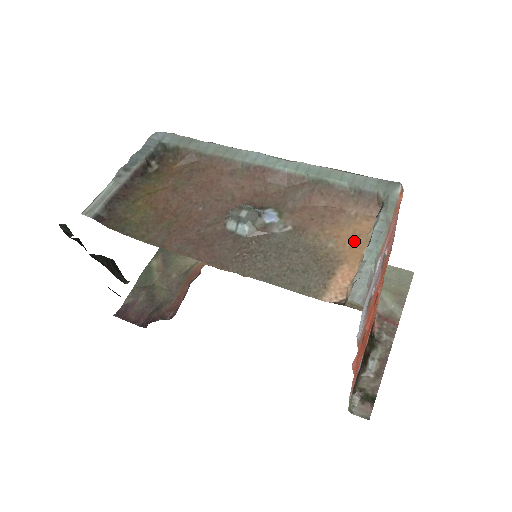
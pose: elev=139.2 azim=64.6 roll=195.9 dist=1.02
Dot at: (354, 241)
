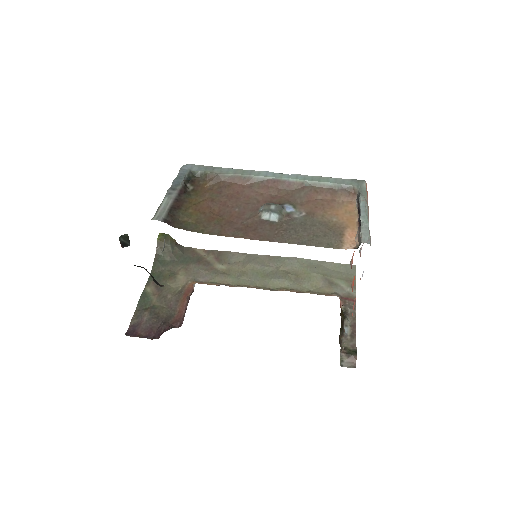
Dot at: (348, 216)
